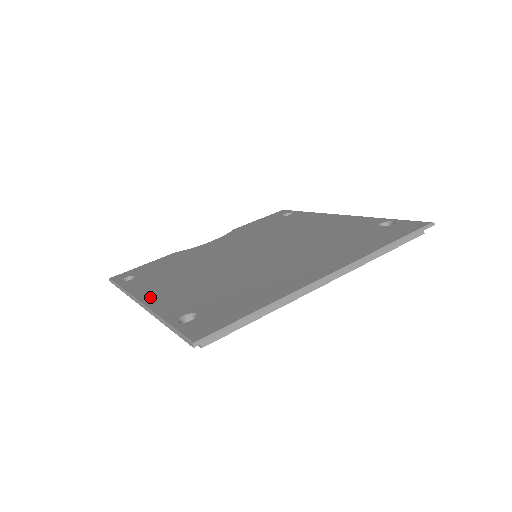
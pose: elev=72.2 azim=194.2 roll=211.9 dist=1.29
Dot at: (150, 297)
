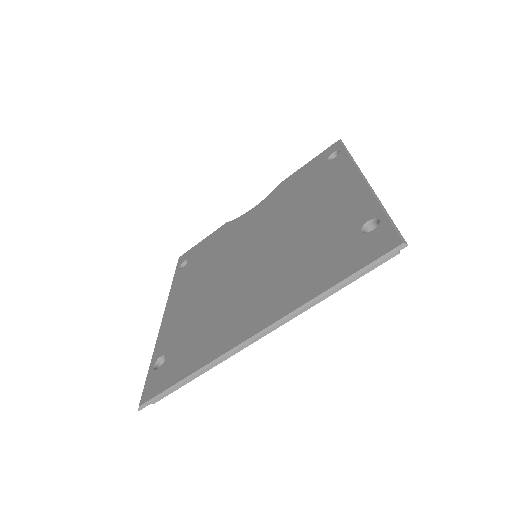
Dot at: (170, 310)
